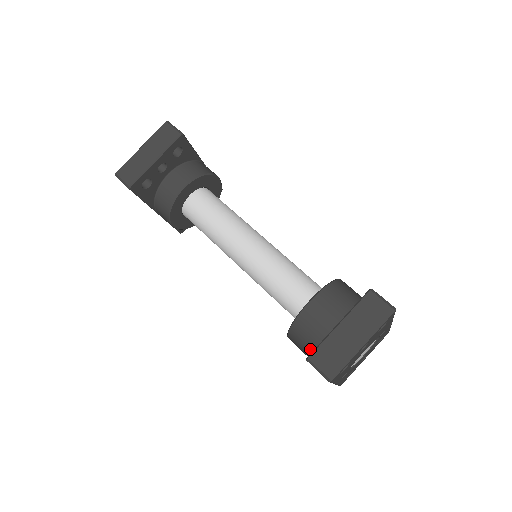
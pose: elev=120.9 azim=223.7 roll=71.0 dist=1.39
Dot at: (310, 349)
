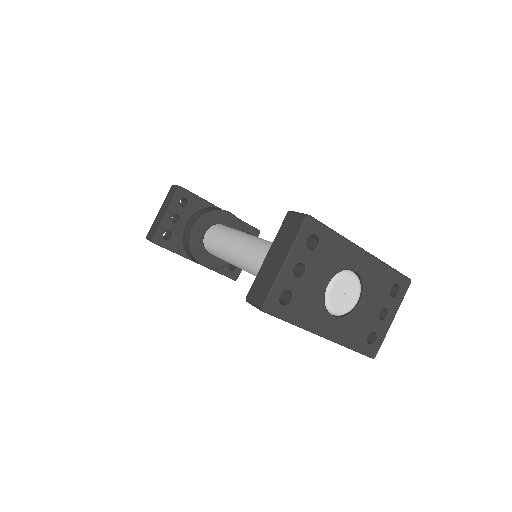
Dot at: occluded
